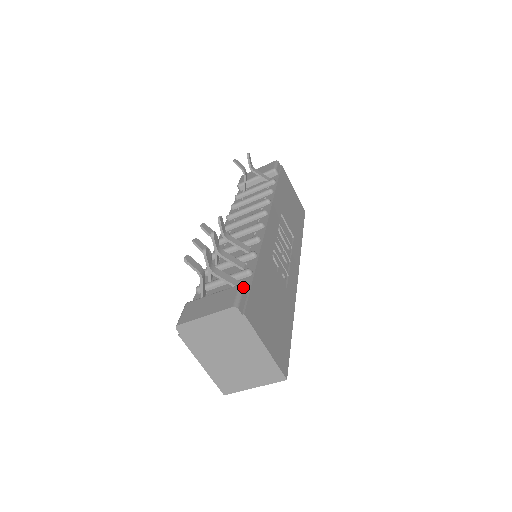
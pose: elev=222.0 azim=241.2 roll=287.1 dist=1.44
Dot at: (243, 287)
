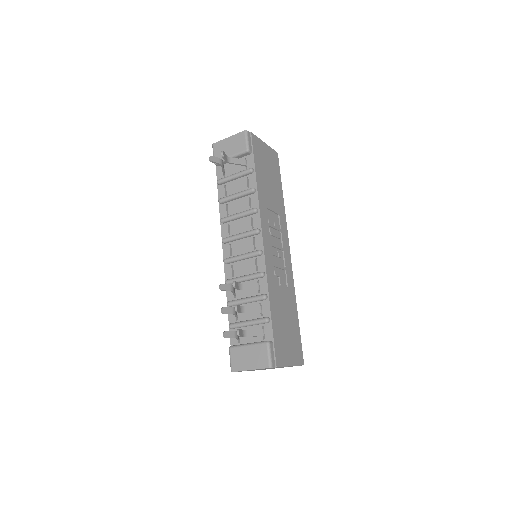
Dot at: (270, 344)
